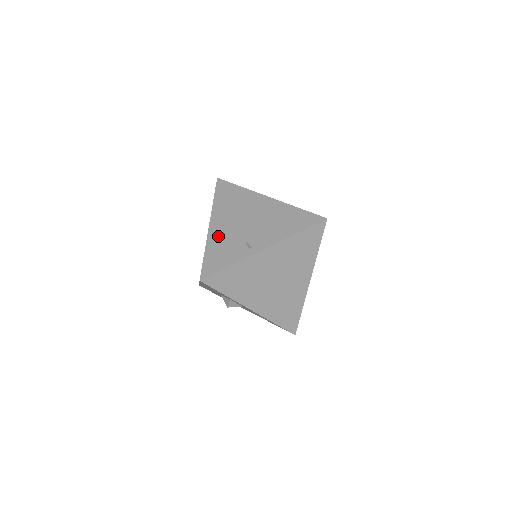
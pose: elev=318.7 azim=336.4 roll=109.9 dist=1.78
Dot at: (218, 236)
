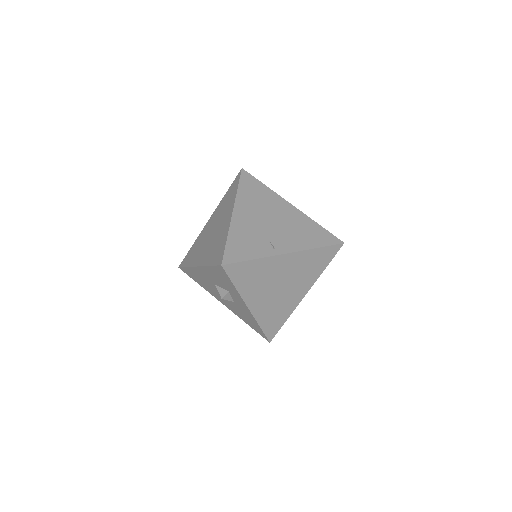
Dot at: (242, 226)
